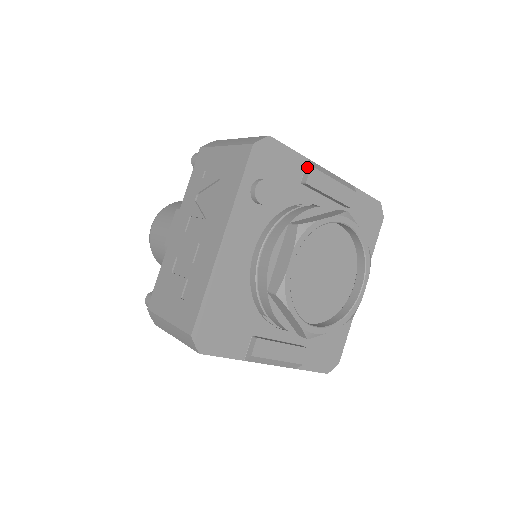
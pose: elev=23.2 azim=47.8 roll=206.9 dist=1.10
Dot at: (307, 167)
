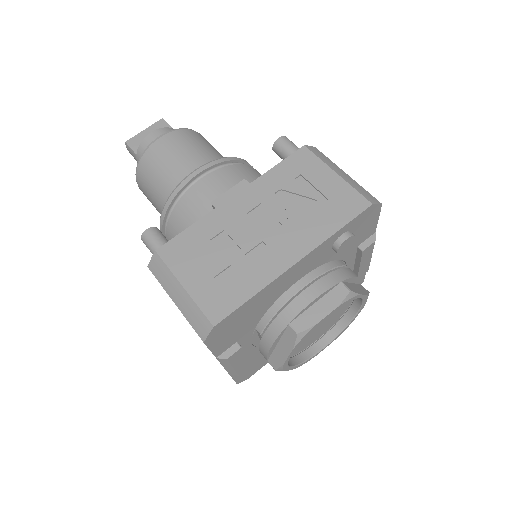
Dot at: (371, 238)
